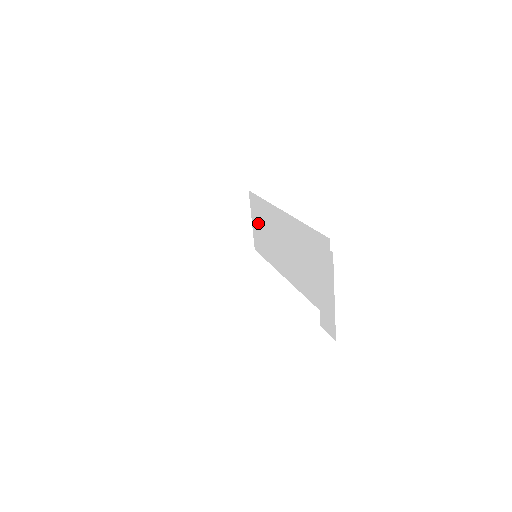
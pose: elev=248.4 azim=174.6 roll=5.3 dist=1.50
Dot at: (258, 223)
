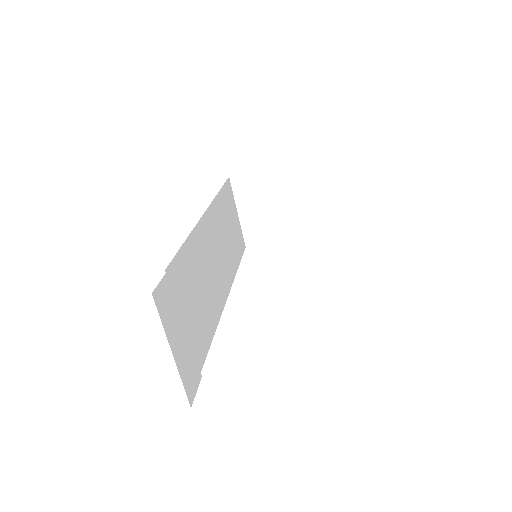
Dot at: occluded
